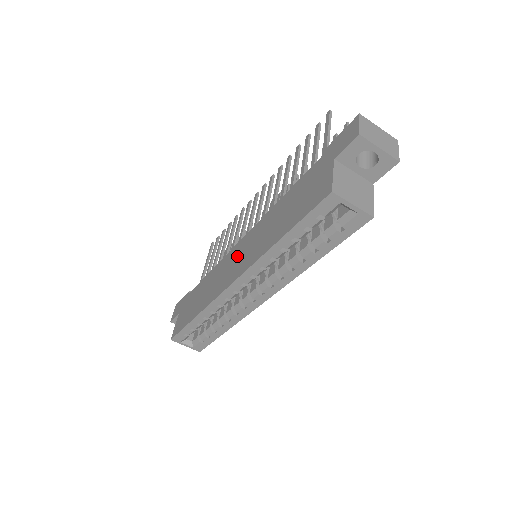
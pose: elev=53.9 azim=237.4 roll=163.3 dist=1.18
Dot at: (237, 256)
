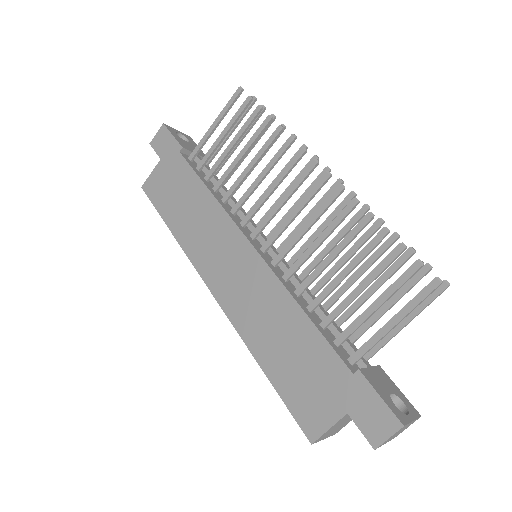
Dot at: (234, 263)
